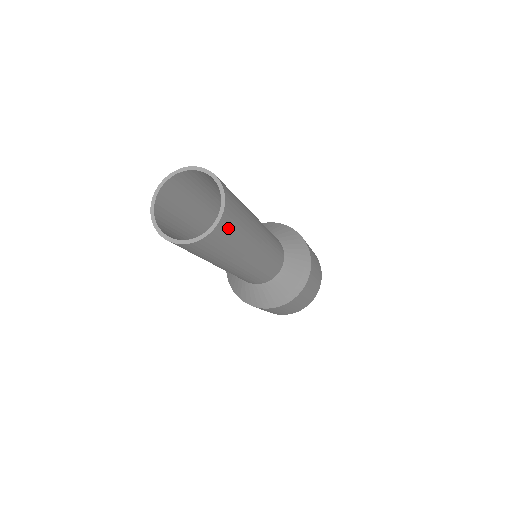
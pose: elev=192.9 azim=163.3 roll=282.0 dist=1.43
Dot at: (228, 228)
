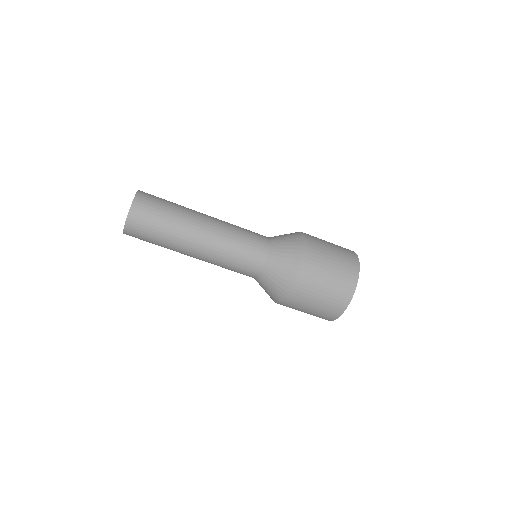
Dot at: (152, 195)
